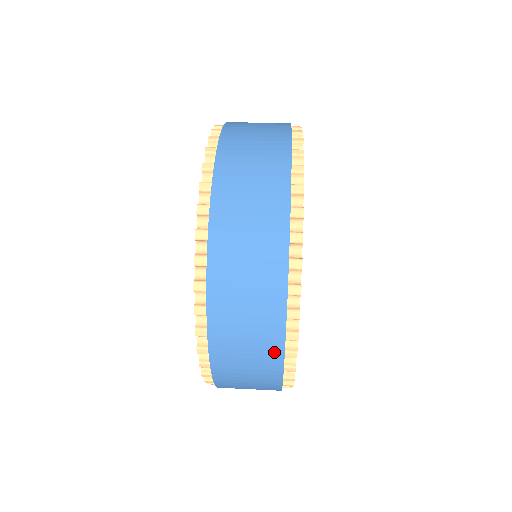
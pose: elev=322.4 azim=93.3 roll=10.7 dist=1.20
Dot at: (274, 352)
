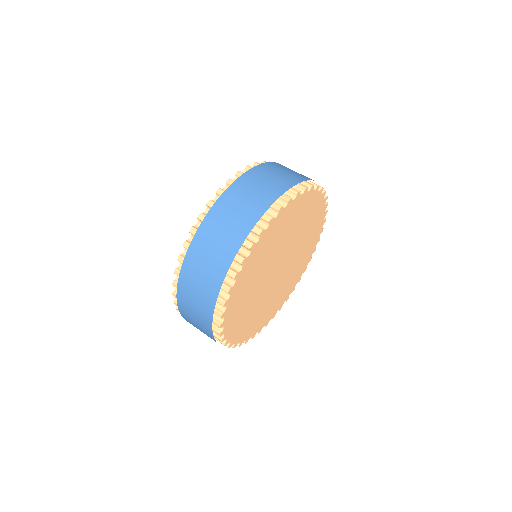
Dot at: (212, 293)
